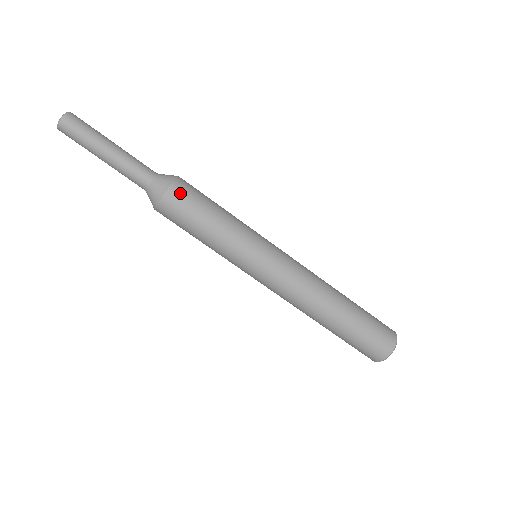
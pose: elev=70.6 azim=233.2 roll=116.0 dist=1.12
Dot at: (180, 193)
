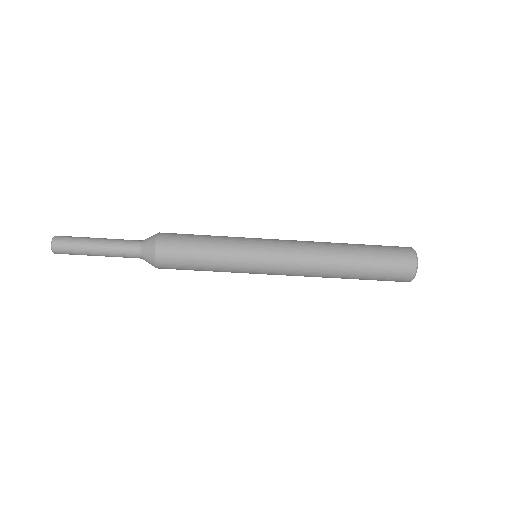
Dot at: (165, 251)
